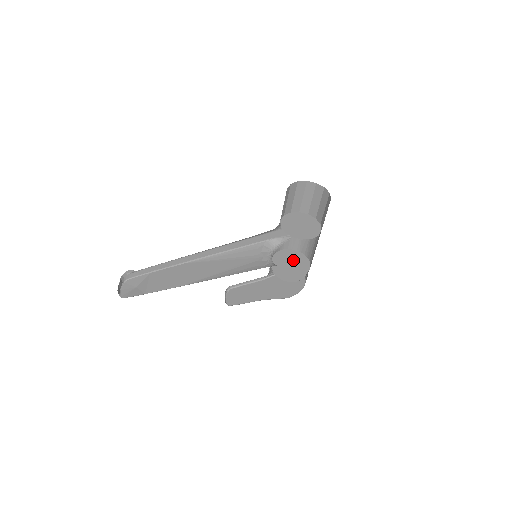
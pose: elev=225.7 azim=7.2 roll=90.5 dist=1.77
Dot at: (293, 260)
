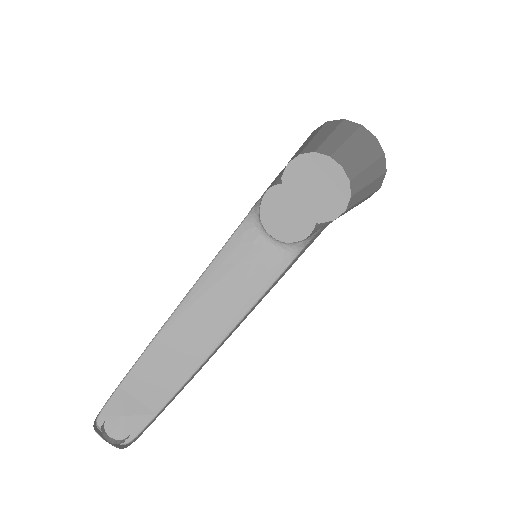
Dot at: (285, 207)
